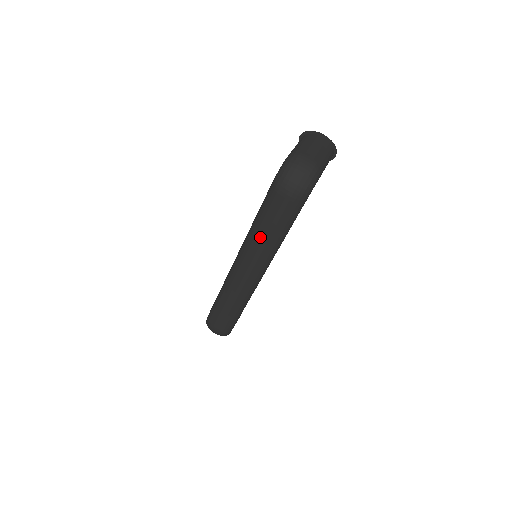
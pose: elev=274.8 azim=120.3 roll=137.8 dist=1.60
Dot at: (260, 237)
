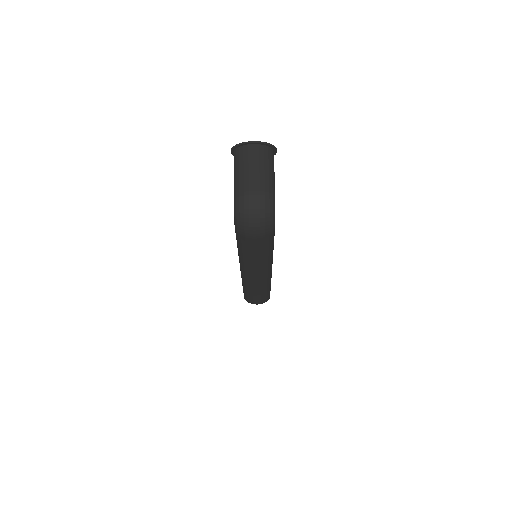
Dot at: (252, 260)
